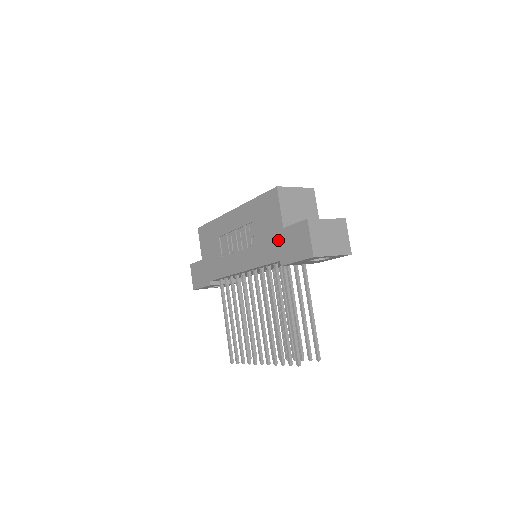
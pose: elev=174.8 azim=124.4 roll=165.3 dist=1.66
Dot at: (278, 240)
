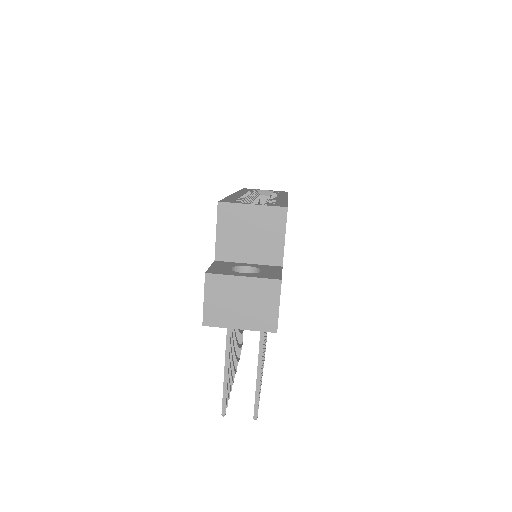
Dot at: occluded
